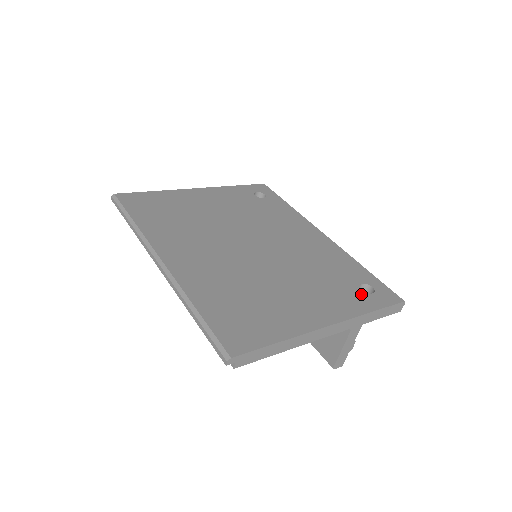
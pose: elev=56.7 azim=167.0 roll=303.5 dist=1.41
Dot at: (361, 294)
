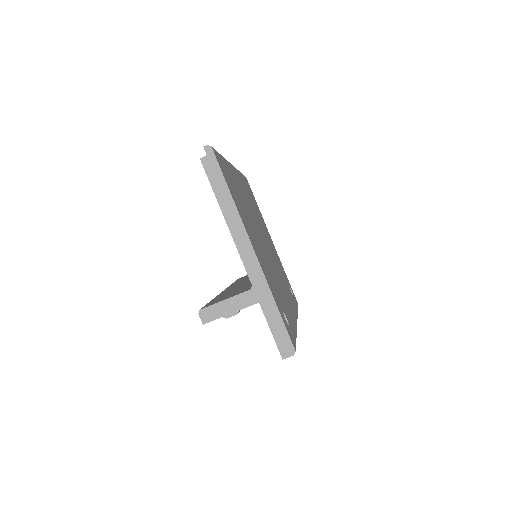
Dot at: (281, 307)
